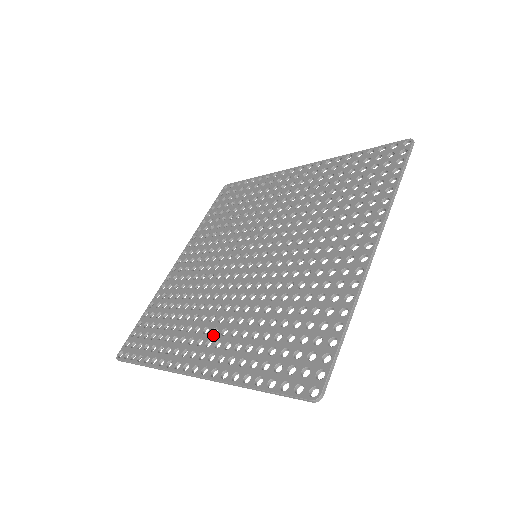
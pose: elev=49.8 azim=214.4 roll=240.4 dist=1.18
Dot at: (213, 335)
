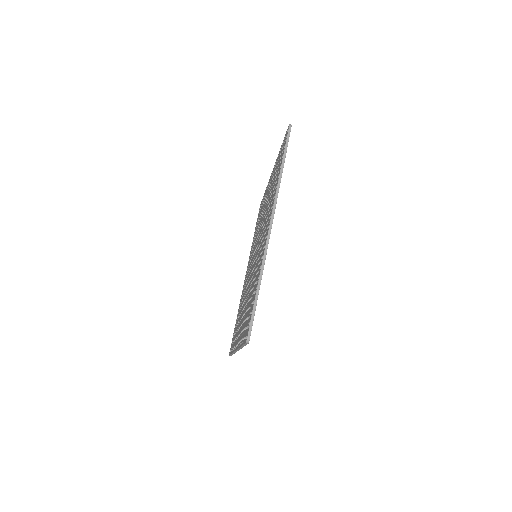
Dot at: (241, 321)
